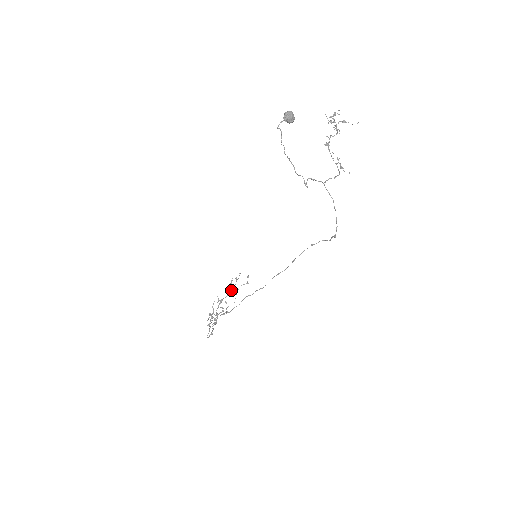
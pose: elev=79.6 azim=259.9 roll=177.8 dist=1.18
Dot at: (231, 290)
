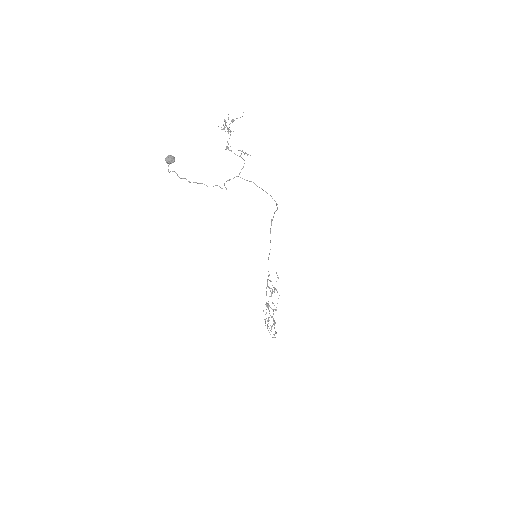
Dot at: occluded
